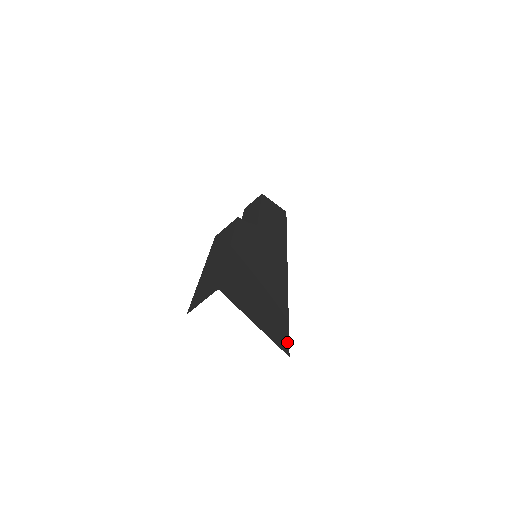
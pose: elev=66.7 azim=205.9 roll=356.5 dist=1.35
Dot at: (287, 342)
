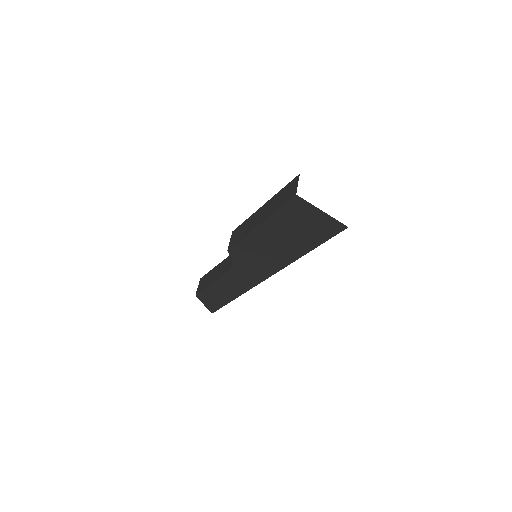
Dot at: occluded
